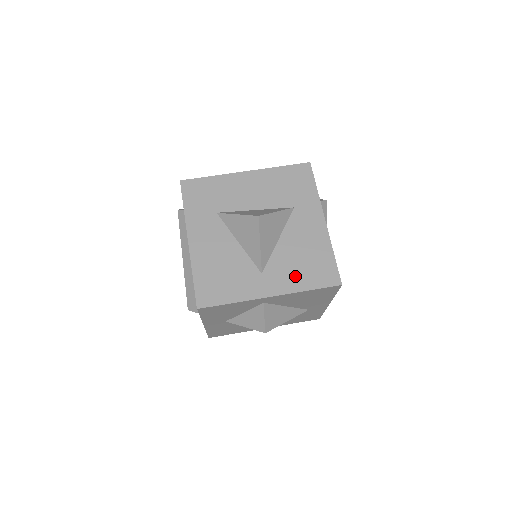
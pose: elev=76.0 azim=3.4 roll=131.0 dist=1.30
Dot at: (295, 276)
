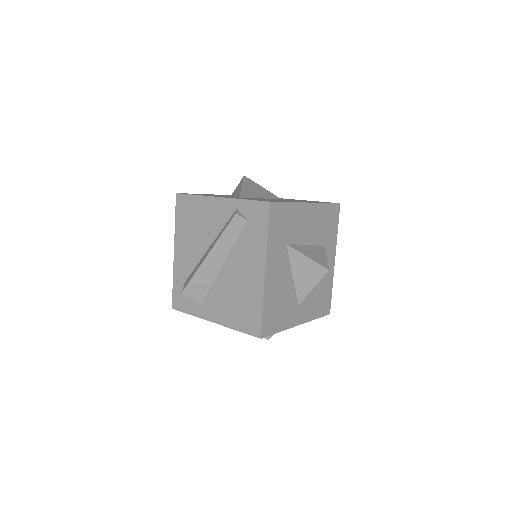
Dot at: (313, 307)
